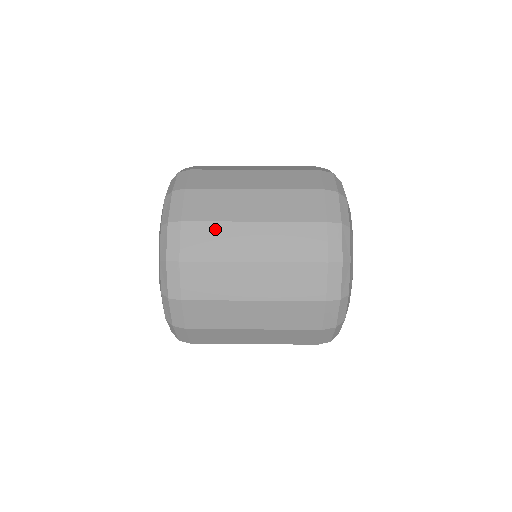
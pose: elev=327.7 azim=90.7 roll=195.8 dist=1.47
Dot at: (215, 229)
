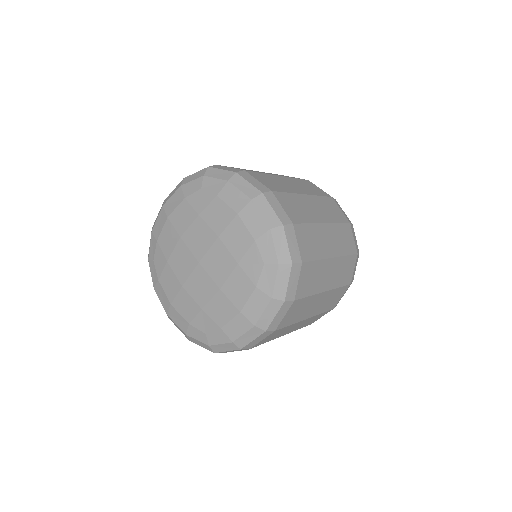
Dot at: (311, 230)
